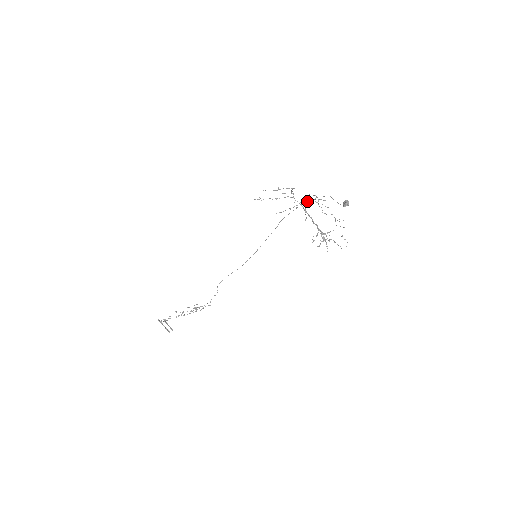
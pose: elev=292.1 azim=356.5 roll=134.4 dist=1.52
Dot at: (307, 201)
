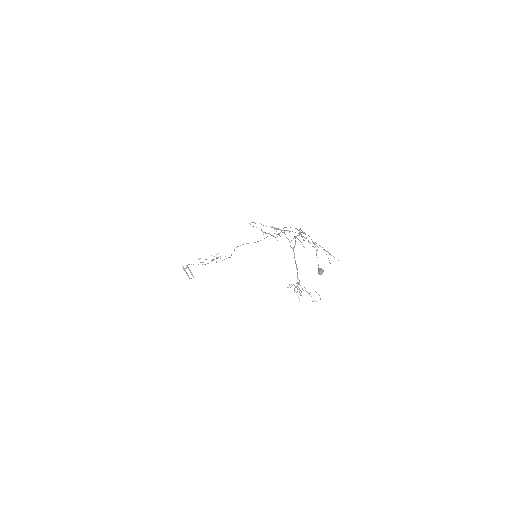
Dot at: occluded
